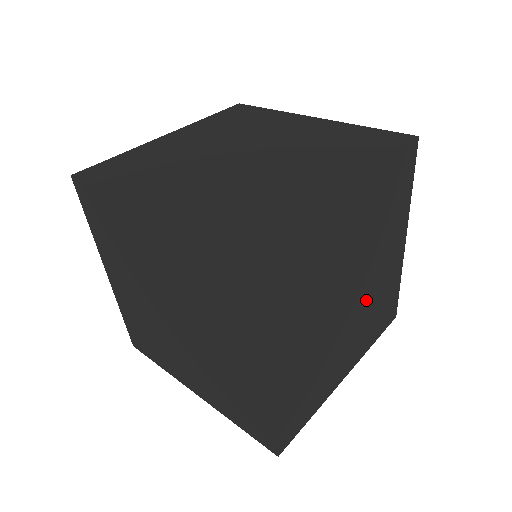
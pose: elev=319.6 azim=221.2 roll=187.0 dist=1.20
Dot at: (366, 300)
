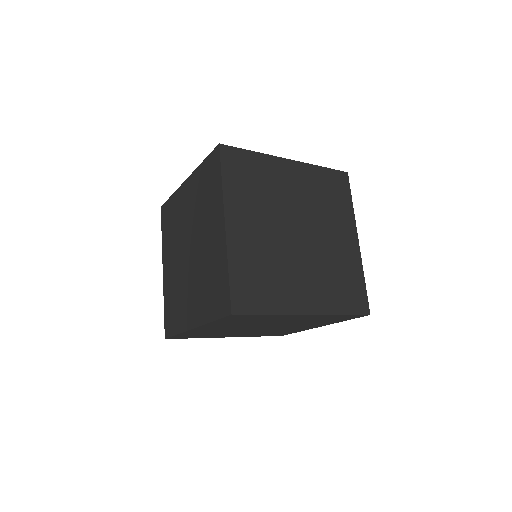
Dot at: occluded
